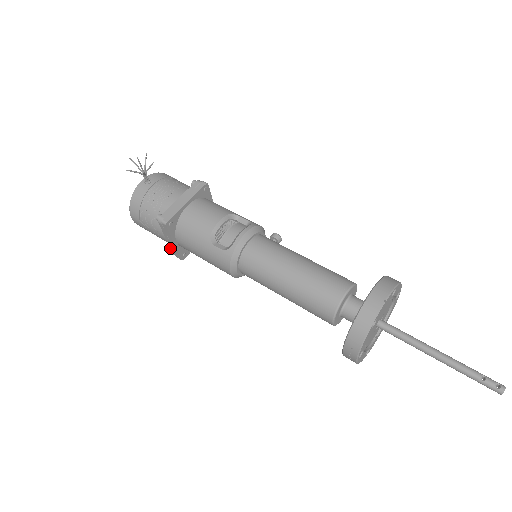
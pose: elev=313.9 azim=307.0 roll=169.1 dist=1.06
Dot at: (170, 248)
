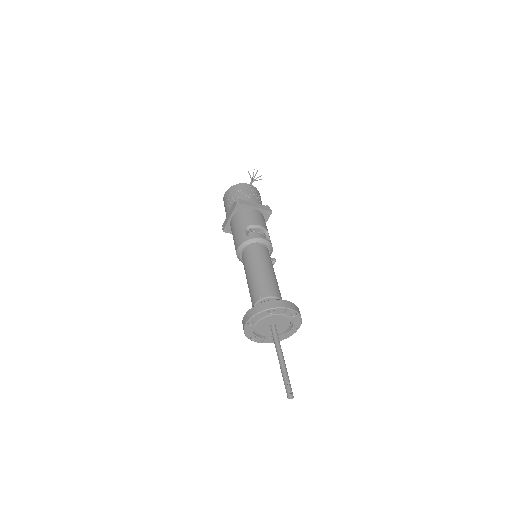
Dot at: (225, 220)
